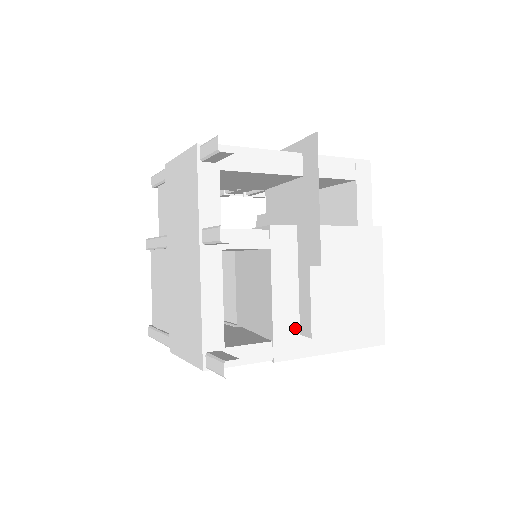
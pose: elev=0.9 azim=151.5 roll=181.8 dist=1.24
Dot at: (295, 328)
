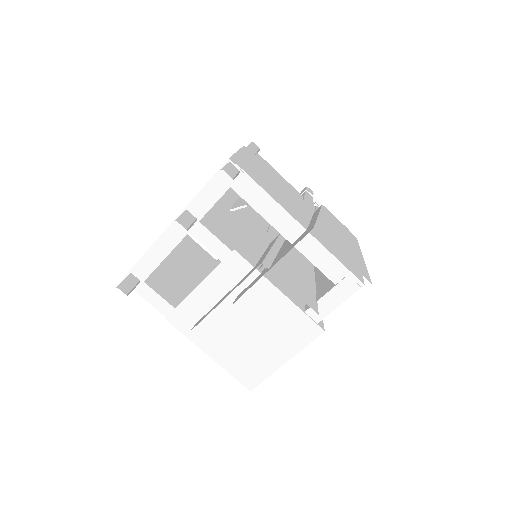
Dot at: (196, 318)
